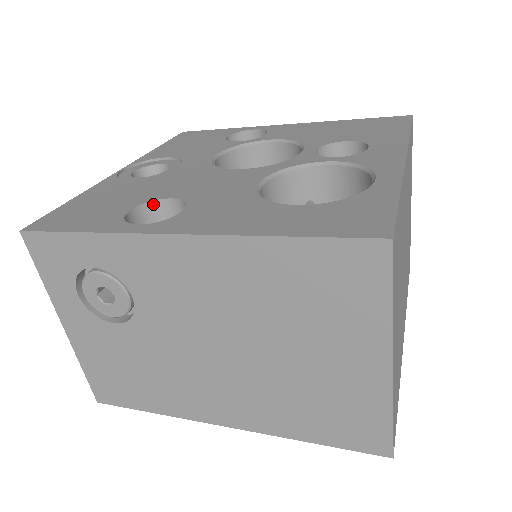
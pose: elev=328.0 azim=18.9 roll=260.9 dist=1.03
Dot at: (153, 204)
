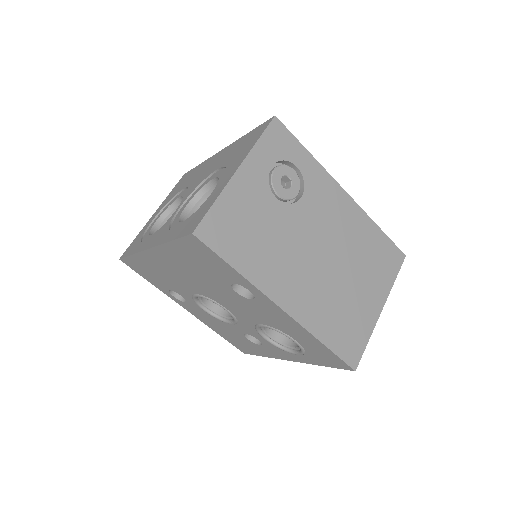
Dot at: occluded
